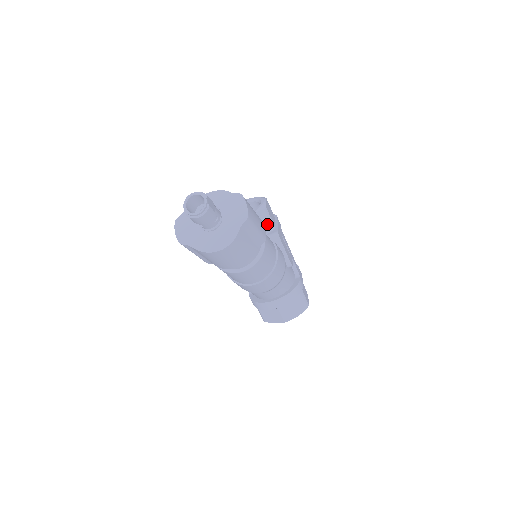
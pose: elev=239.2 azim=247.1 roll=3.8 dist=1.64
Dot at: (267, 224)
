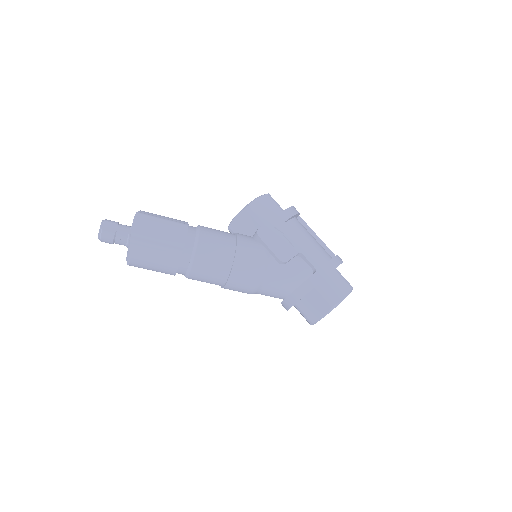
Dot at: (253, 222)
